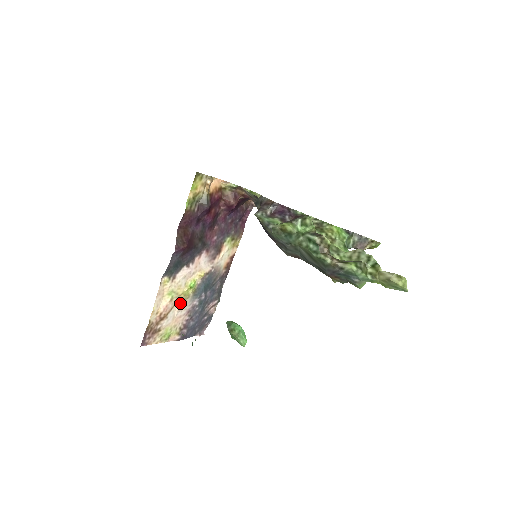
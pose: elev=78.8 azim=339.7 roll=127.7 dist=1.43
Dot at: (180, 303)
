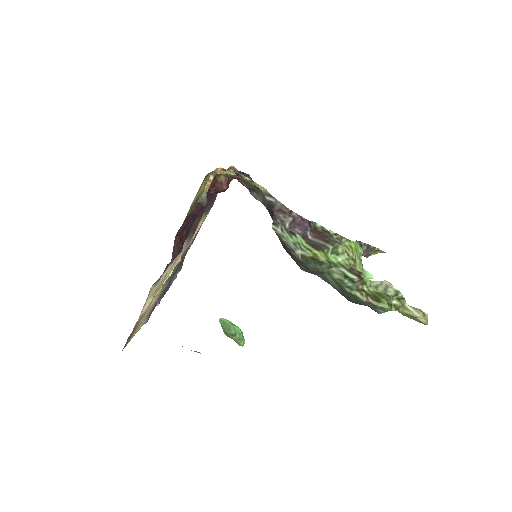
Dot at: (157, 295)
